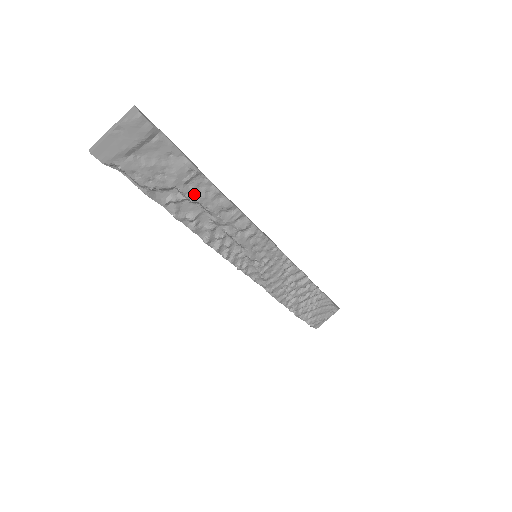
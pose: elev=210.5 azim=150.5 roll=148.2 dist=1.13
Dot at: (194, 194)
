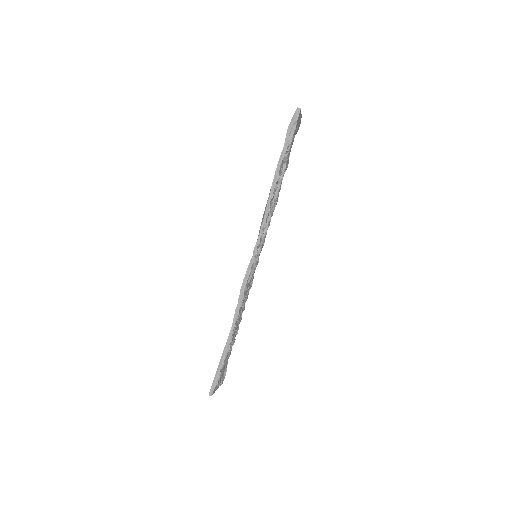
Dot at: occluded
